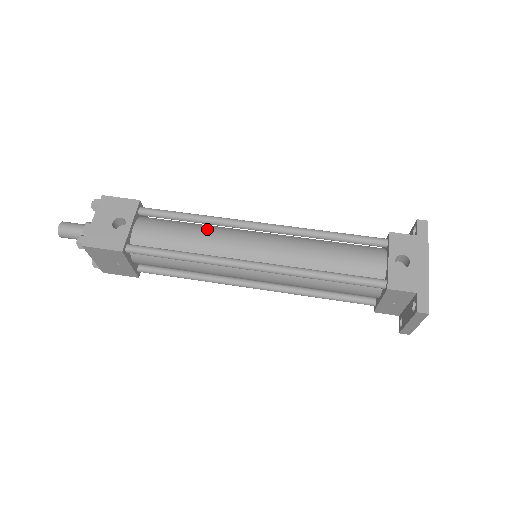
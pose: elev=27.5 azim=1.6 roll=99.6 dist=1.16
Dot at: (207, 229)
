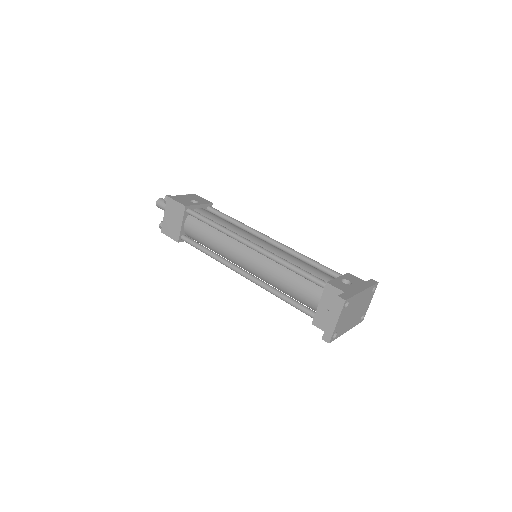
Dot at: (238, 227)
